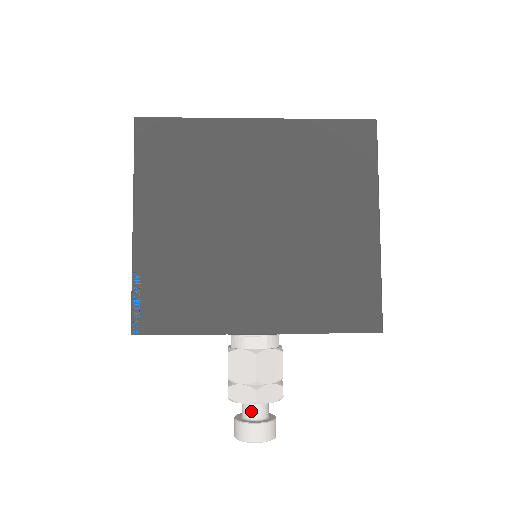
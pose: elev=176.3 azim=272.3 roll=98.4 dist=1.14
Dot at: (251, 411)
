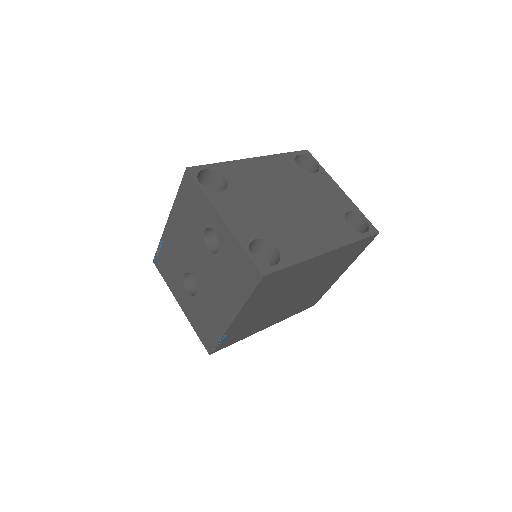
Dot at: occluded
